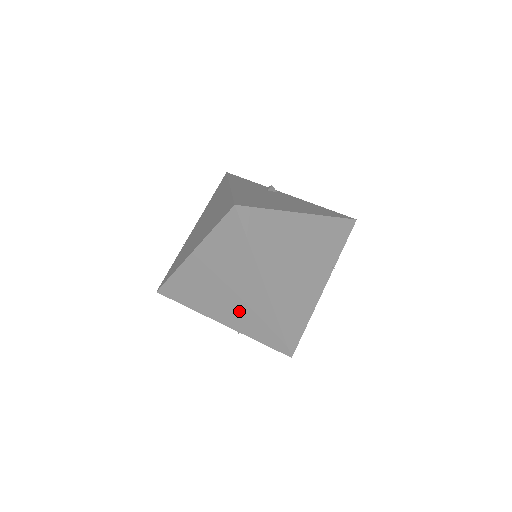
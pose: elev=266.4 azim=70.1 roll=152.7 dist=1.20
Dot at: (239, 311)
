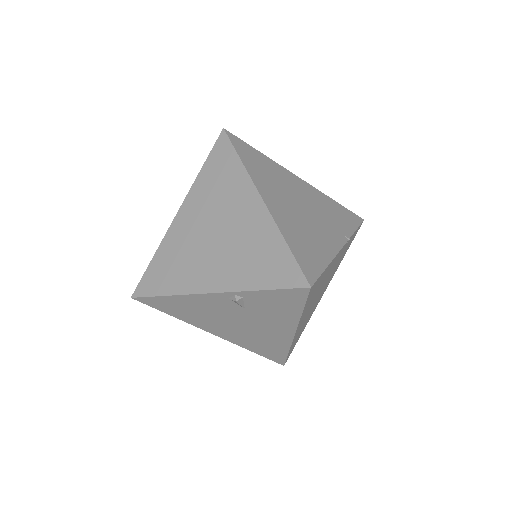
Dot at: (234, 256)
